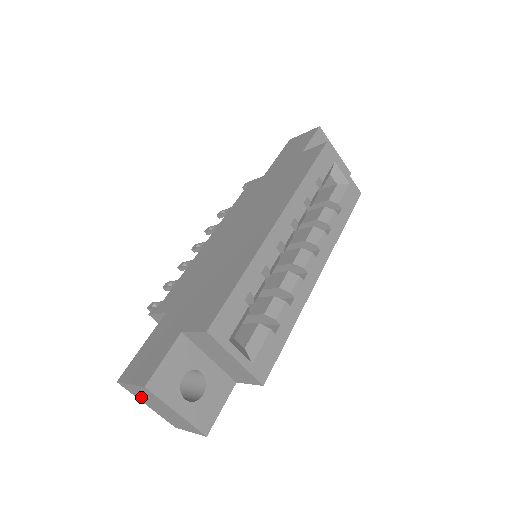
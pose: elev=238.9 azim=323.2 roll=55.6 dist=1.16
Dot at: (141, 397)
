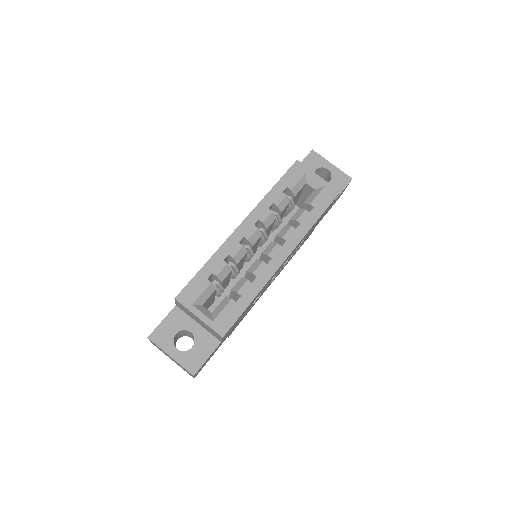
Dot at: (163, 352)
